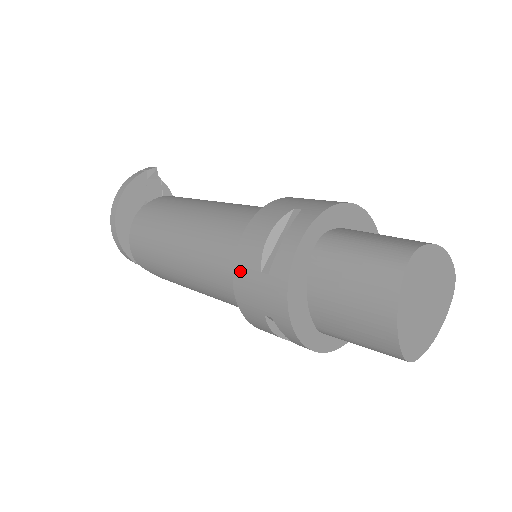
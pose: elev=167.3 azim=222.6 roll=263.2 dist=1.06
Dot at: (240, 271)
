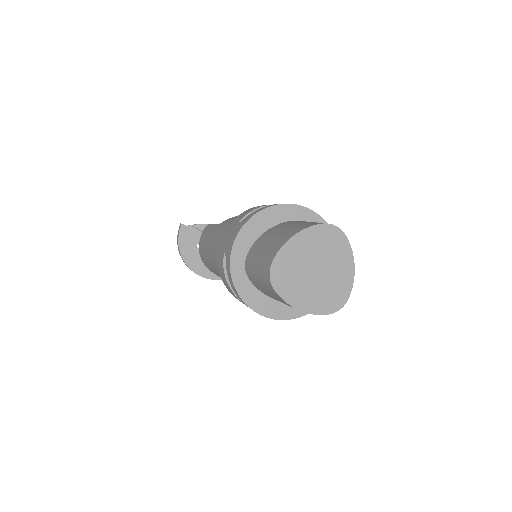
Dot at: occluded
